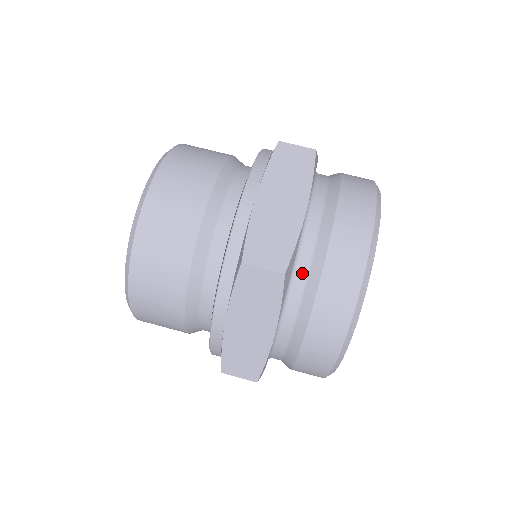
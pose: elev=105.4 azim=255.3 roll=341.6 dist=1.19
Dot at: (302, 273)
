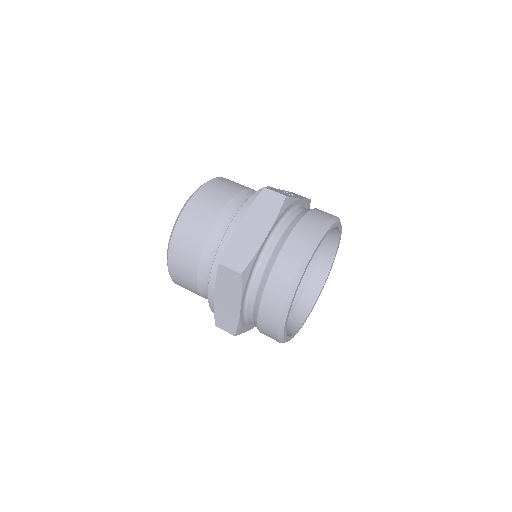
Dot at: (259, 274)
